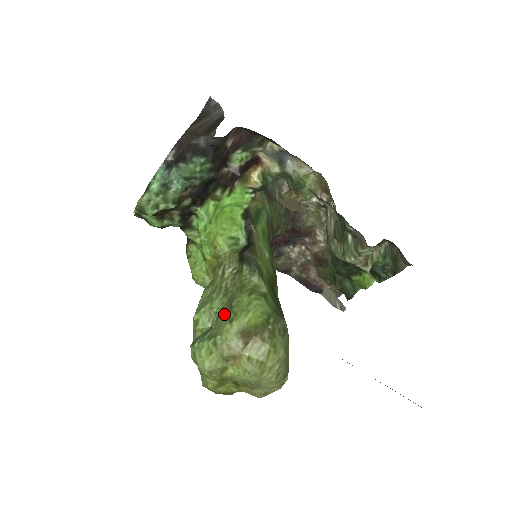
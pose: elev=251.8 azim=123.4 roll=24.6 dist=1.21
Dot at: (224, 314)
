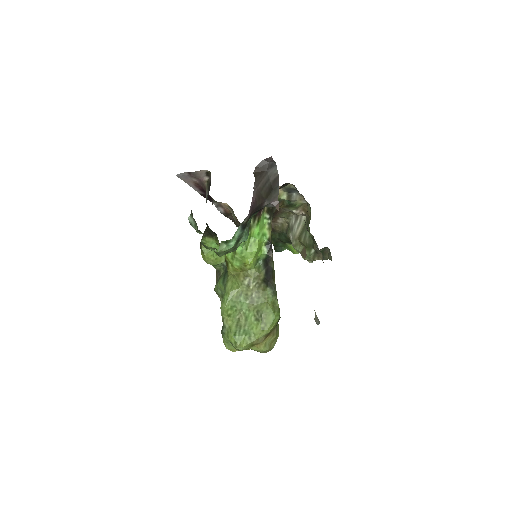
Dot at: (254, 319)
